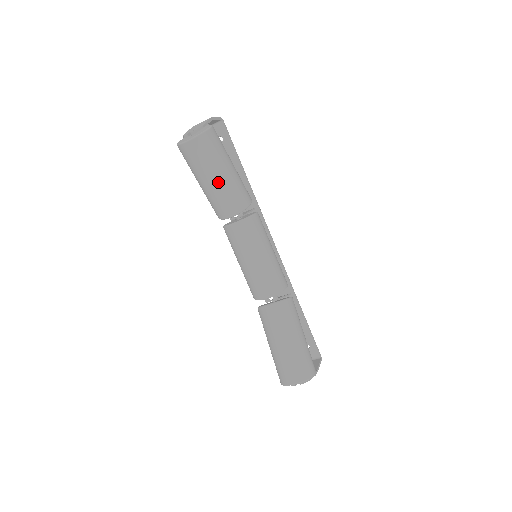
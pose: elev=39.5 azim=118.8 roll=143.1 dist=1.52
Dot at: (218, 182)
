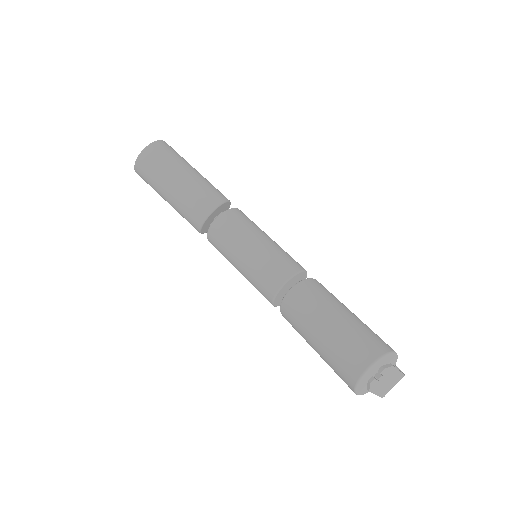
Dot at: (184, 180)
